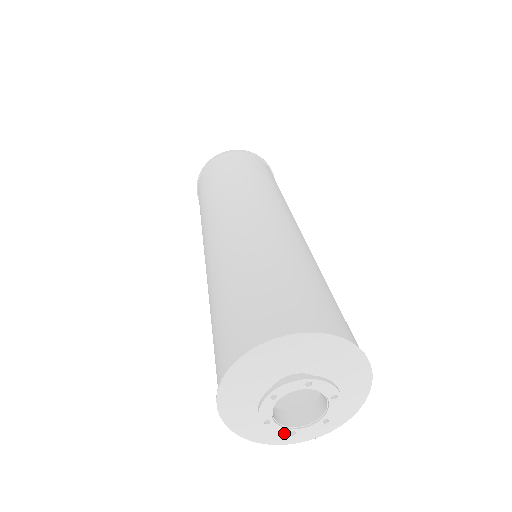
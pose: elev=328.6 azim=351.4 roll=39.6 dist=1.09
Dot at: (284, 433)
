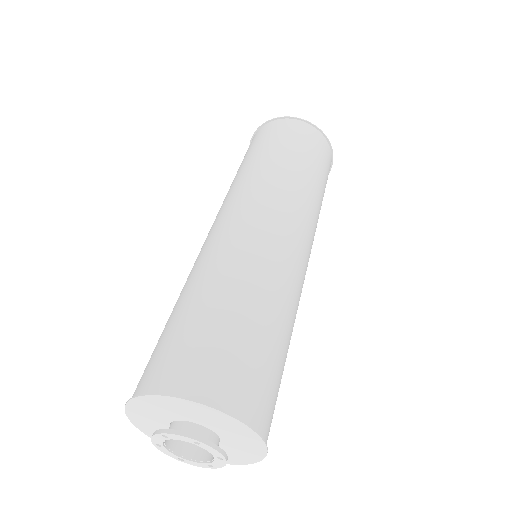
Dot at: (173, 456)
